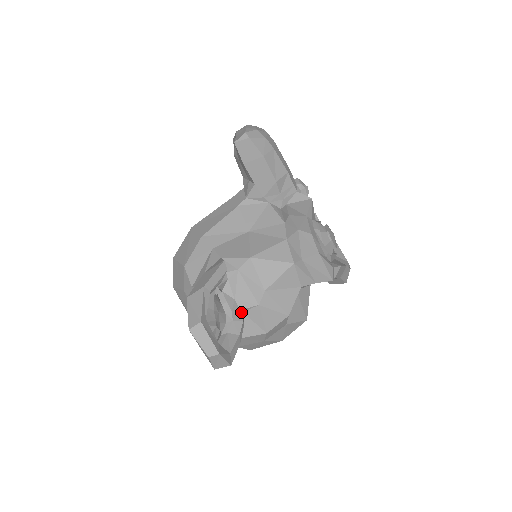
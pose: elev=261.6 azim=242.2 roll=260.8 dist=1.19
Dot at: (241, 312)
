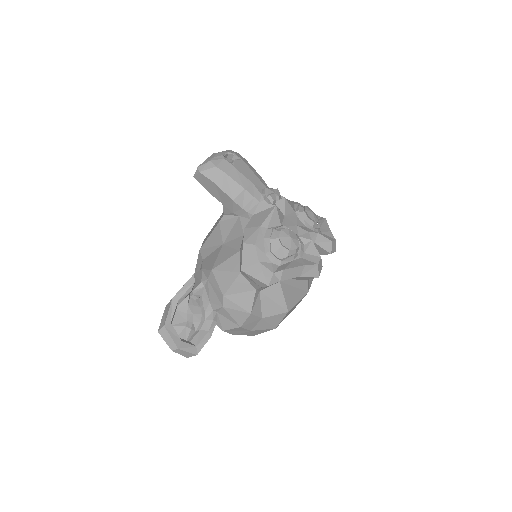
Dot at: (214, 312)
